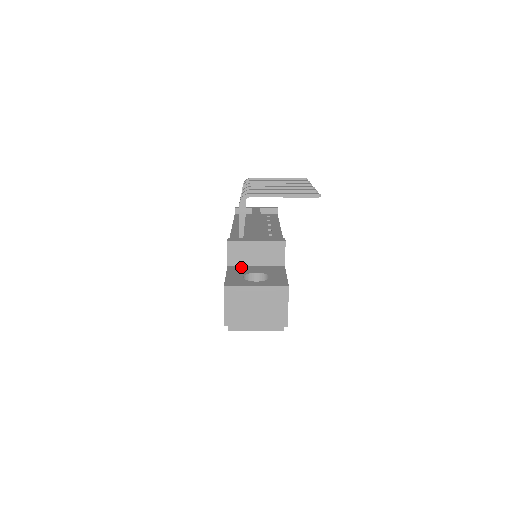
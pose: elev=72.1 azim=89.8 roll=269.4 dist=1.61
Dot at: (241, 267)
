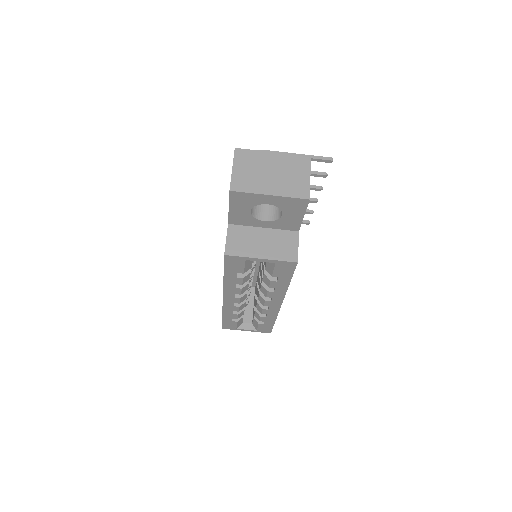
Dot at: occluded
